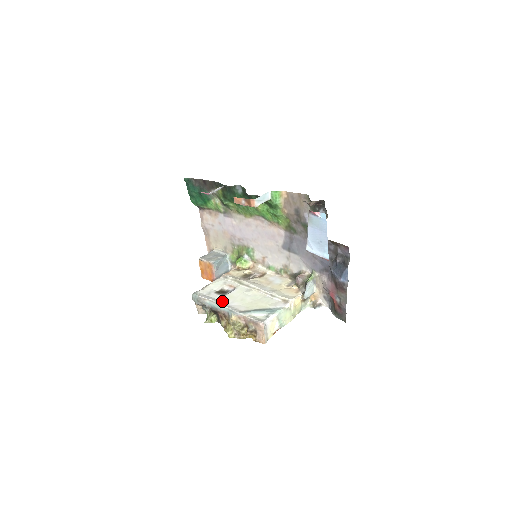
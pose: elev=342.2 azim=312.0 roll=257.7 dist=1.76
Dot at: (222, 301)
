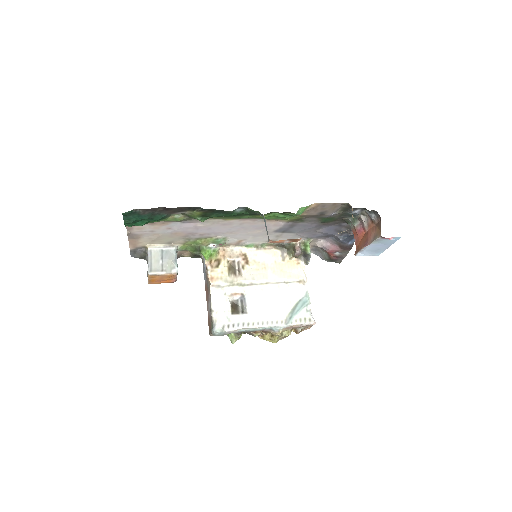
Dot at: (254, 321)
